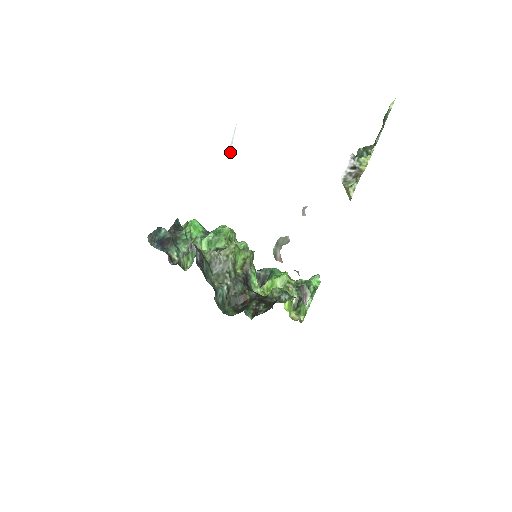
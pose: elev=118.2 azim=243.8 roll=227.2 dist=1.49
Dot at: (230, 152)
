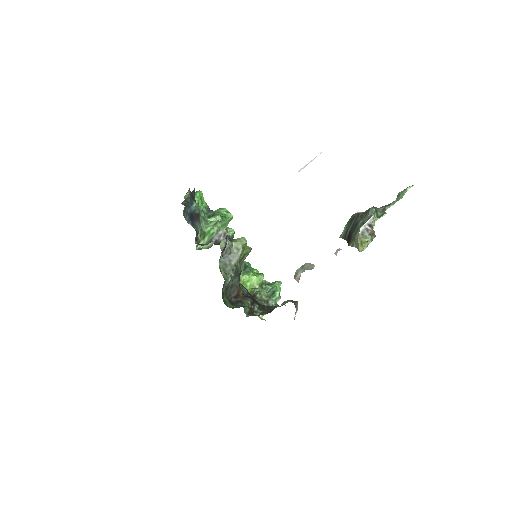
Dot at: occluded
